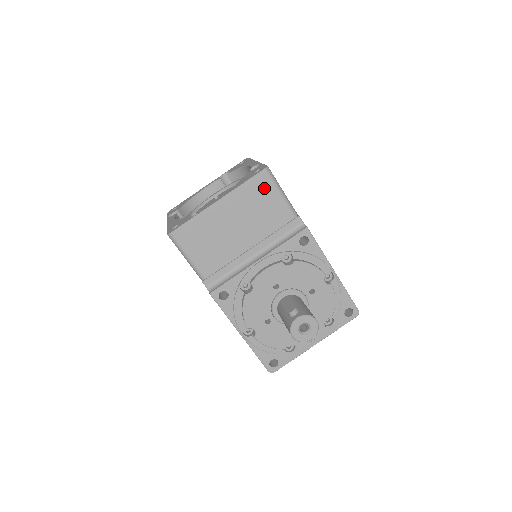
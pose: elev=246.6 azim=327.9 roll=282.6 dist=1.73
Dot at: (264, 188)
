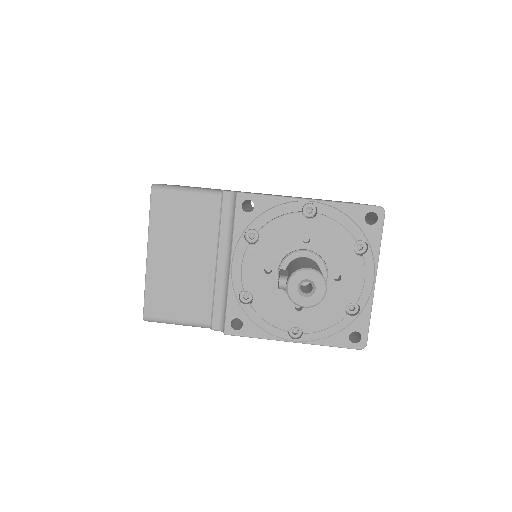
Dot at: (168, 204)
